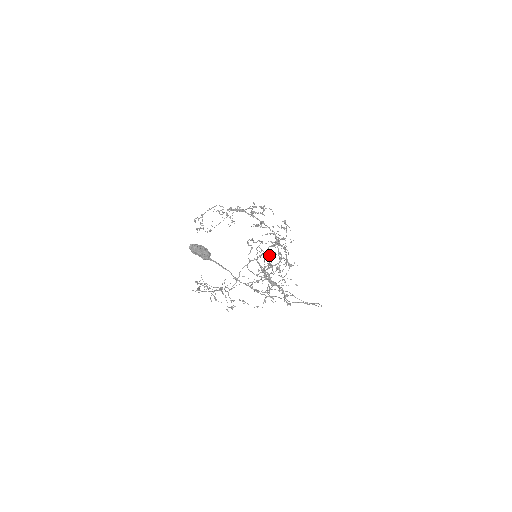
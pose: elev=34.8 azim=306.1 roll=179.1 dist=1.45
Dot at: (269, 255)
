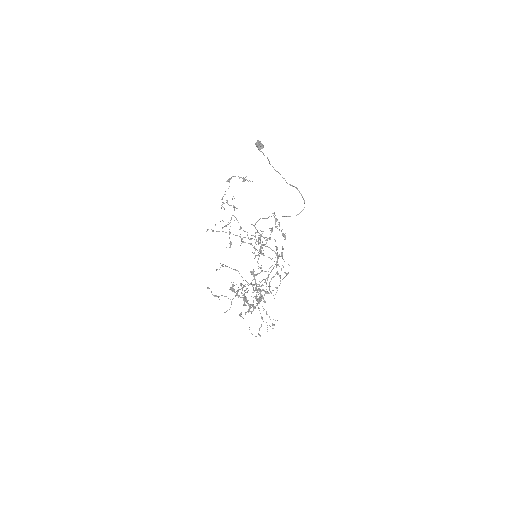
Dot at: occluded
